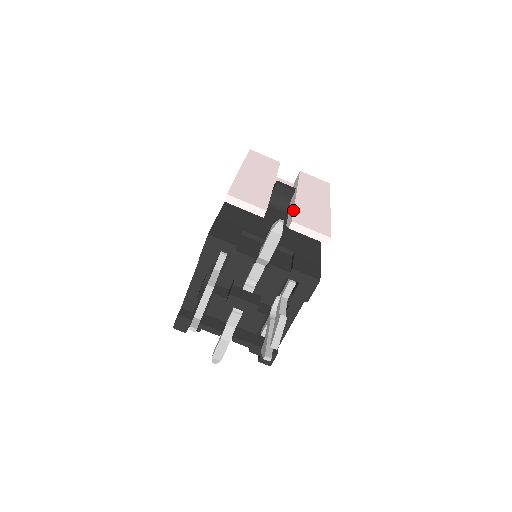
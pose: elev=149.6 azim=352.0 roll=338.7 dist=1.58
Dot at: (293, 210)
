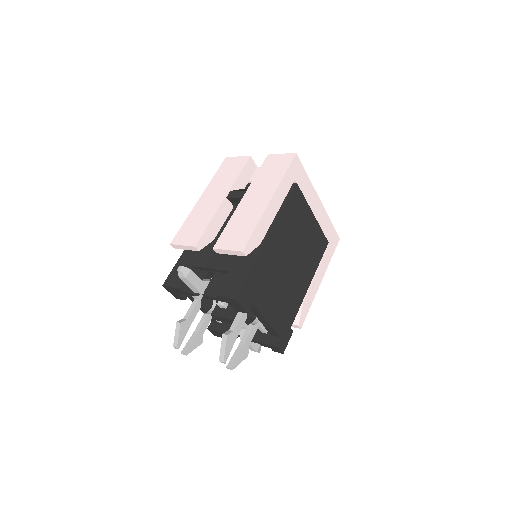
Dot at: (223, 230)
